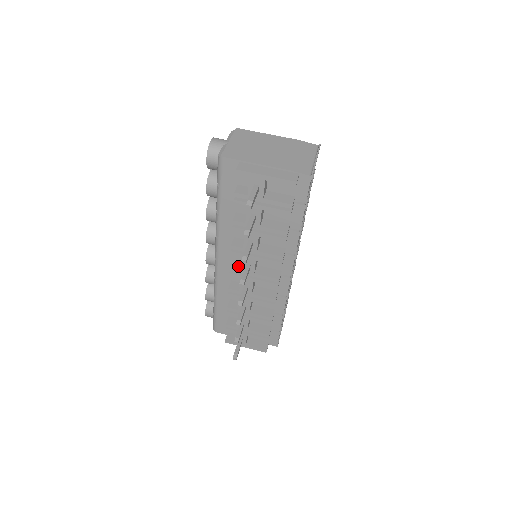
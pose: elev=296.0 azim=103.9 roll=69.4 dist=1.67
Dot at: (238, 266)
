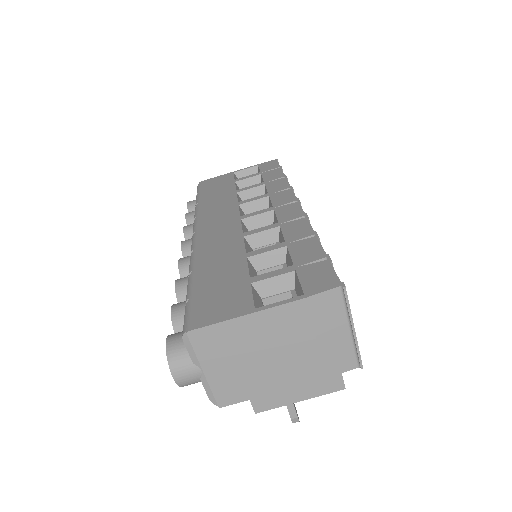
Dot at: occluded
